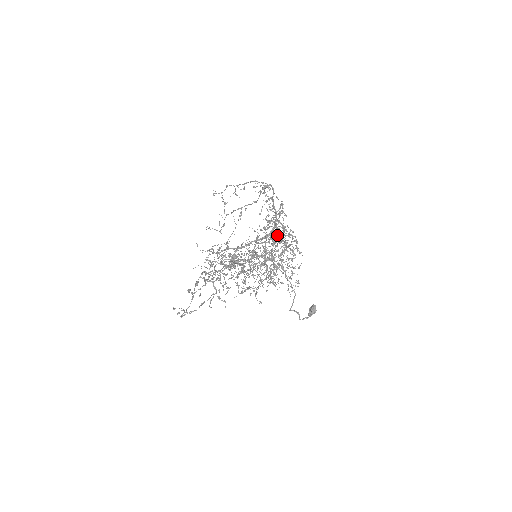
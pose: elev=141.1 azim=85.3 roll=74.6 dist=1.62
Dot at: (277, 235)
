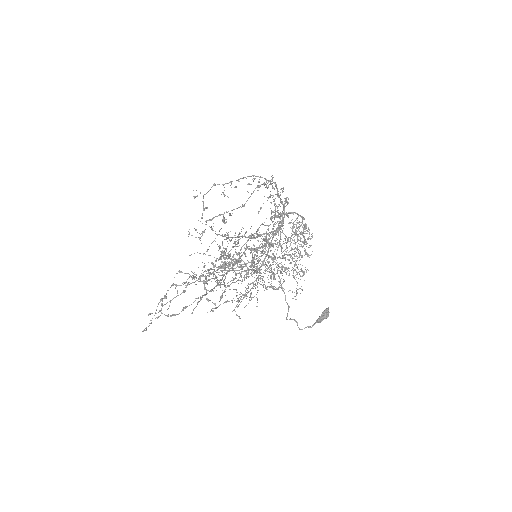
Dot at: (268, 243)
